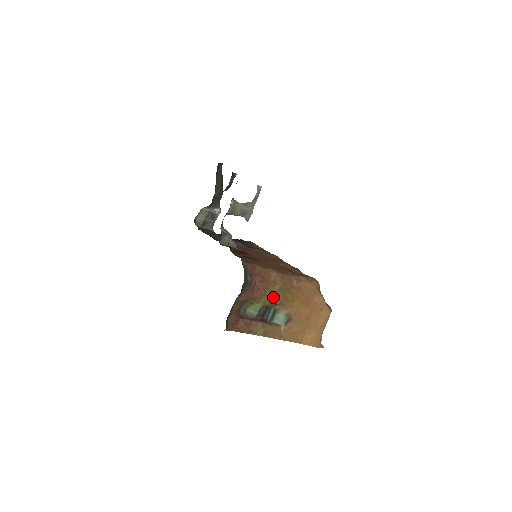
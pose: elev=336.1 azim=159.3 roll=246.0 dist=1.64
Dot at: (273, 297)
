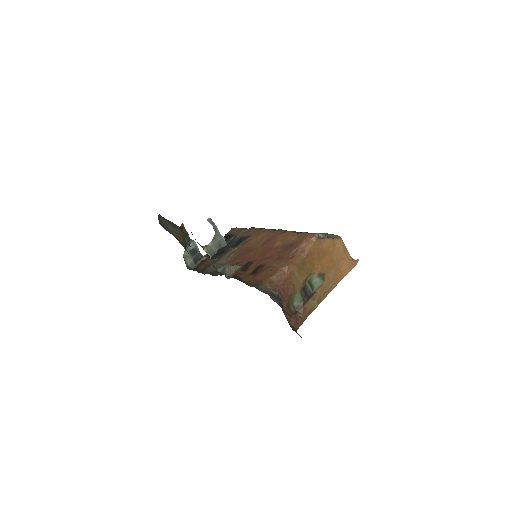
Dot at: (300, 280)
